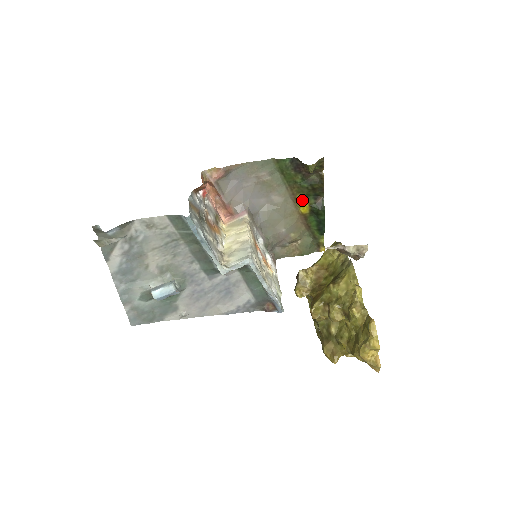
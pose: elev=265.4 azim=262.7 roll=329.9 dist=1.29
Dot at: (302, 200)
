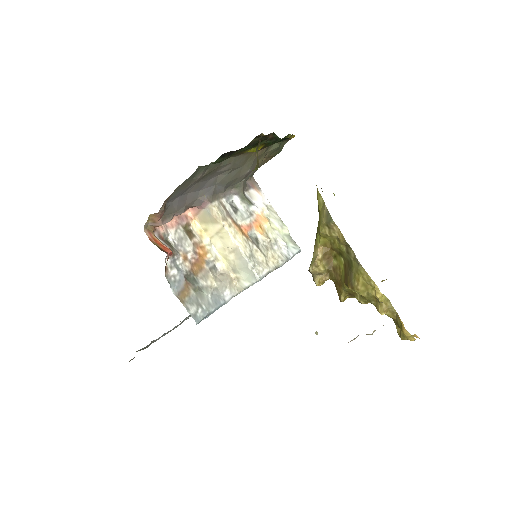
Dot at: (252, 151)
